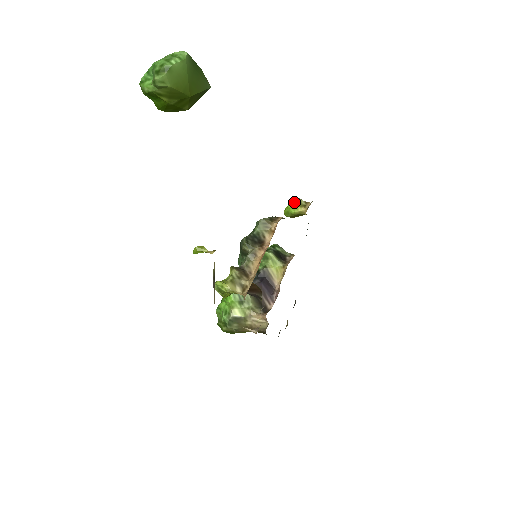
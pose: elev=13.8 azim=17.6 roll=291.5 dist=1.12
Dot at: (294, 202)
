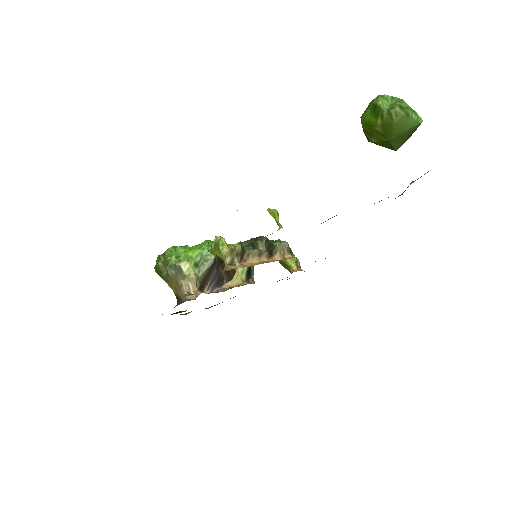
Dot at: occluded
